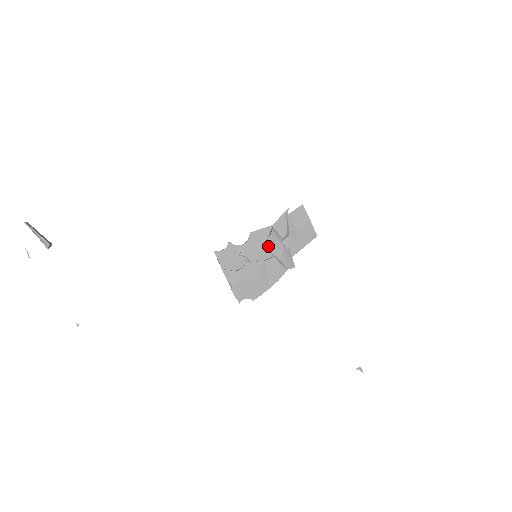
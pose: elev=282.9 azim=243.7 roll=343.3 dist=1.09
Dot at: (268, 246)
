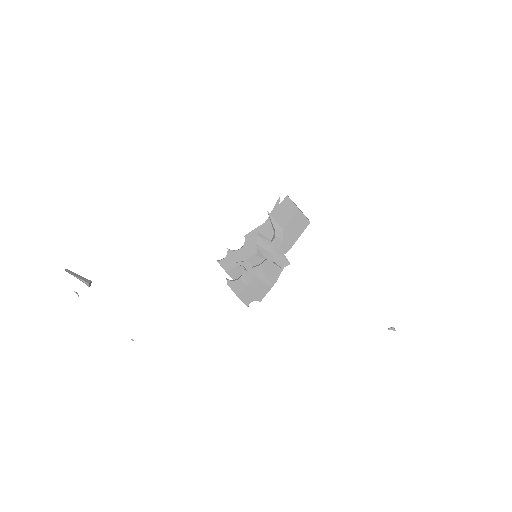
Dot at: (258, 252)
